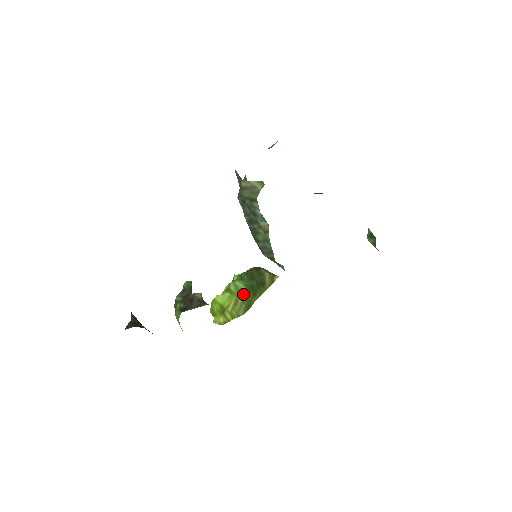
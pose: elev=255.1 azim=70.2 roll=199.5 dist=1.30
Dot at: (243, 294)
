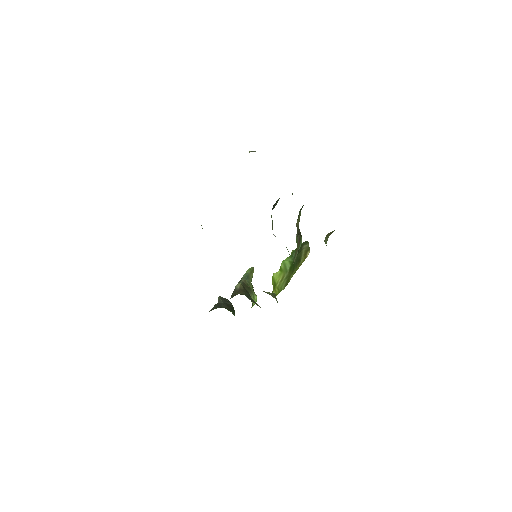
Dot at: (288, 271)
